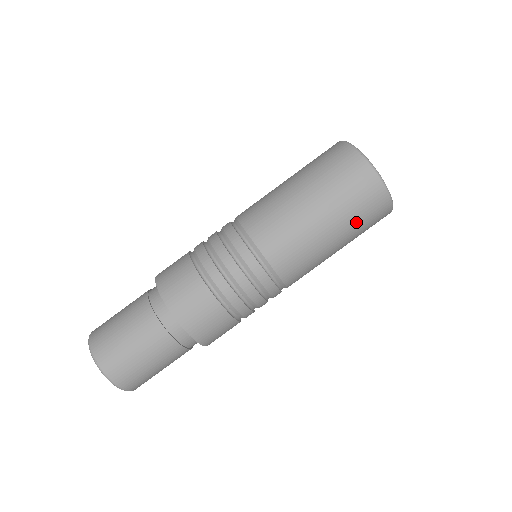
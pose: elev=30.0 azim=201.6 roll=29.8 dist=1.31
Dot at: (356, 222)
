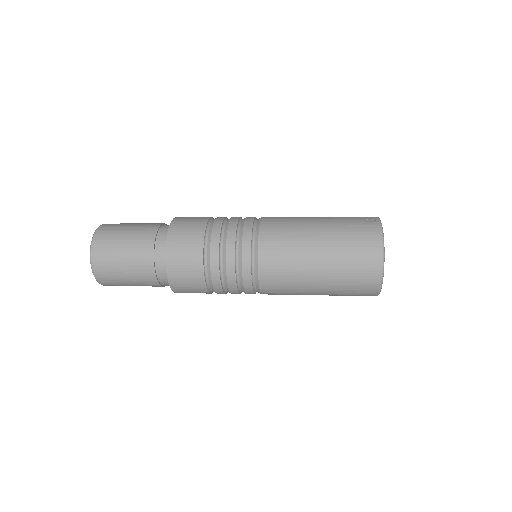
Dot at: occluded
